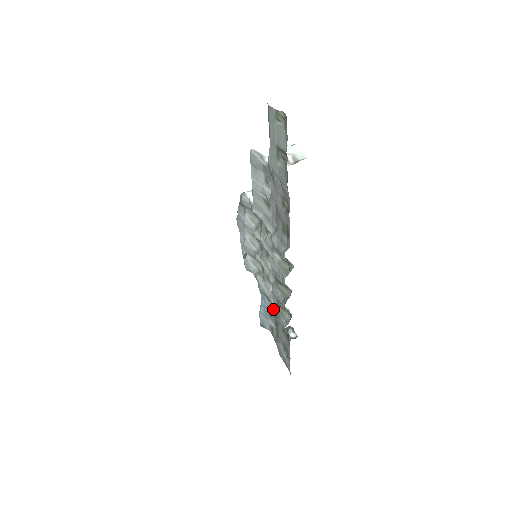
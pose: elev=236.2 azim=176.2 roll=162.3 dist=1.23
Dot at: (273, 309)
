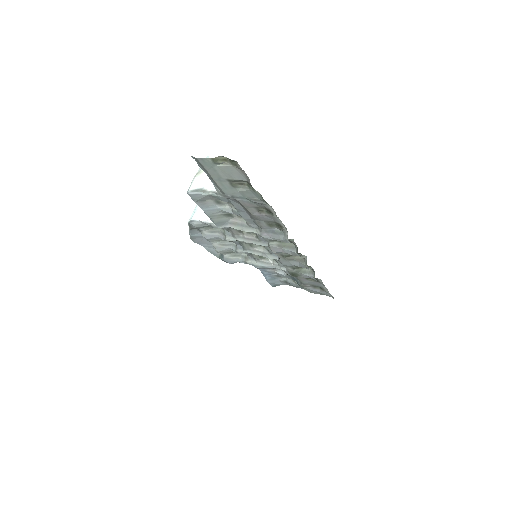
Dot at: (290, 274)
